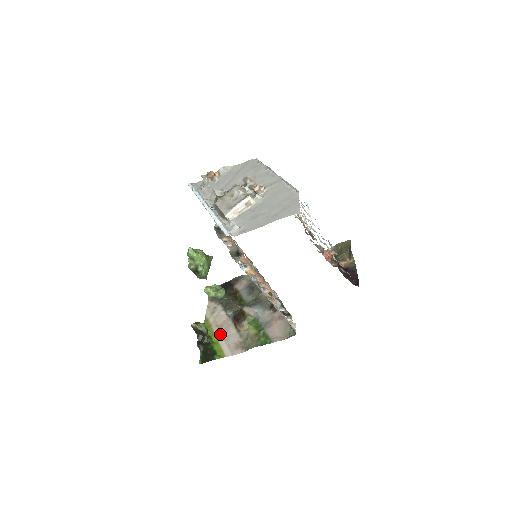
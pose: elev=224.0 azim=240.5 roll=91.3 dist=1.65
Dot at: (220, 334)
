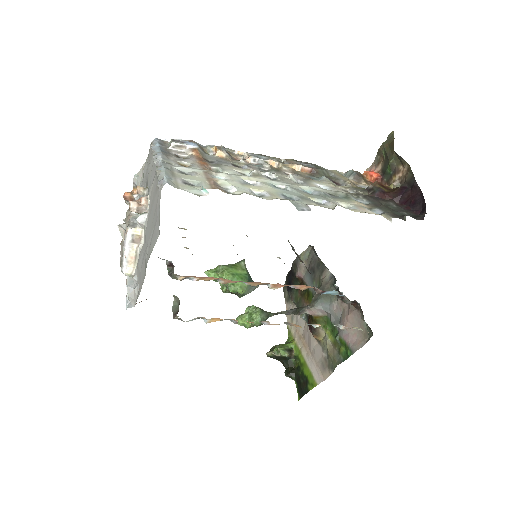
Dot at: (305, 350)
